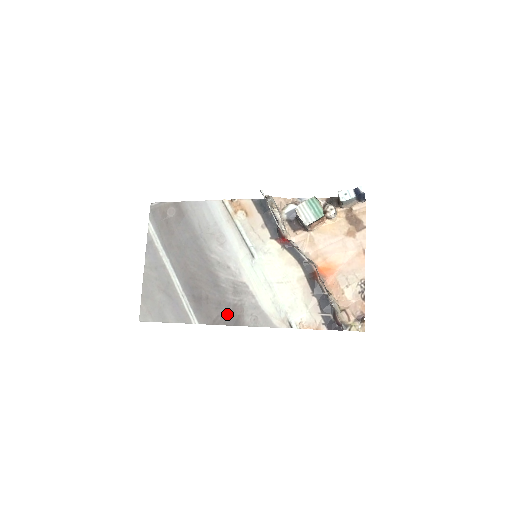
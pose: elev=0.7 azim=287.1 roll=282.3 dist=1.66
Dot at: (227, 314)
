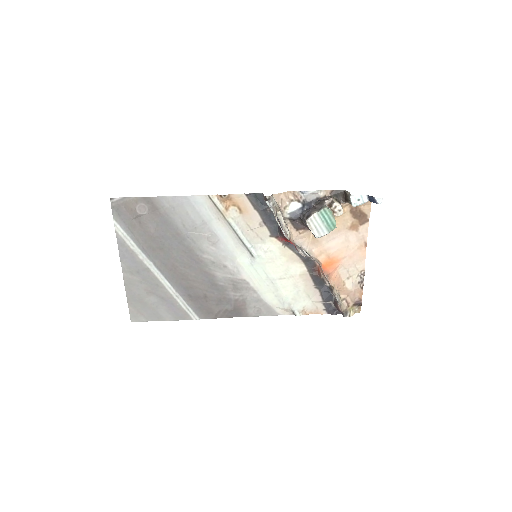
Dot at: (229, 309)
